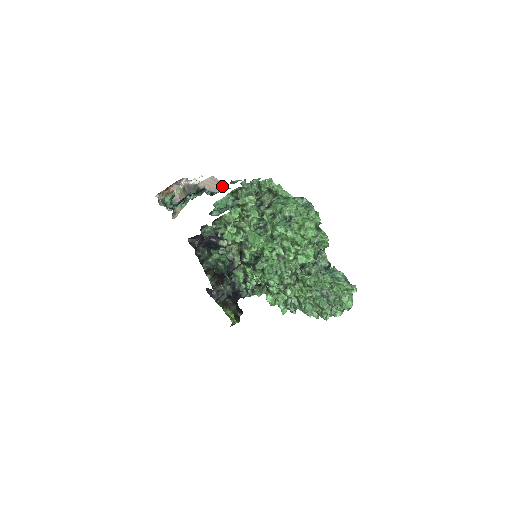
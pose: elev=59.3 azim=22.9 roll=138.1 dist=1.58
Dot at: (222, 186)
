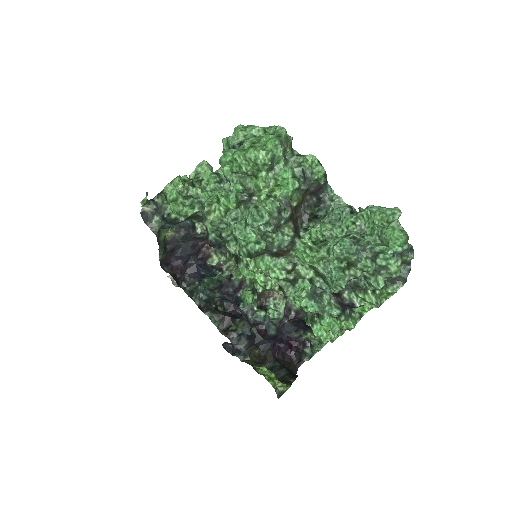
Dot at: occluded
